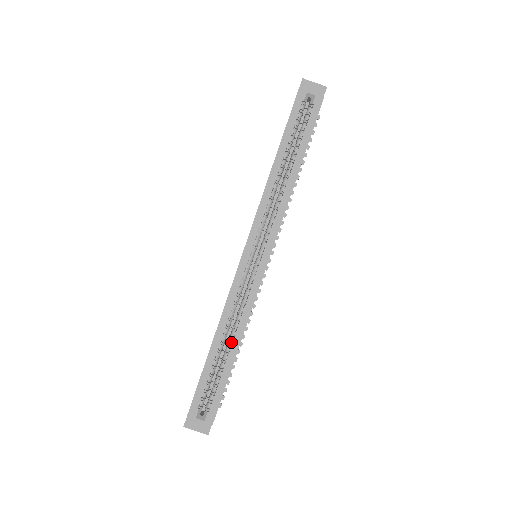
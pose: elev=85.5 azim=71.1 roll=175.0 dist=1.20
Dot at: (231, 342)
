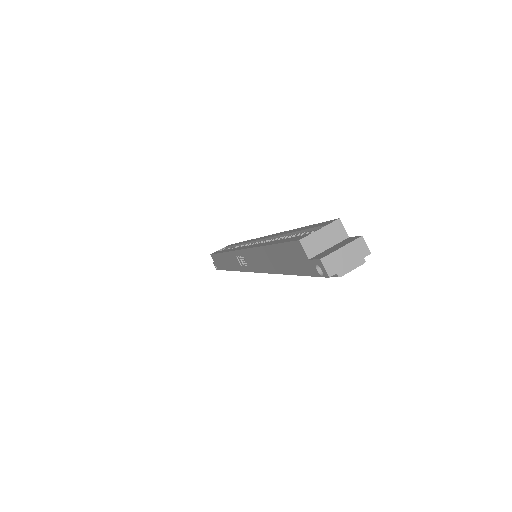
Dot at: (283, 237)
